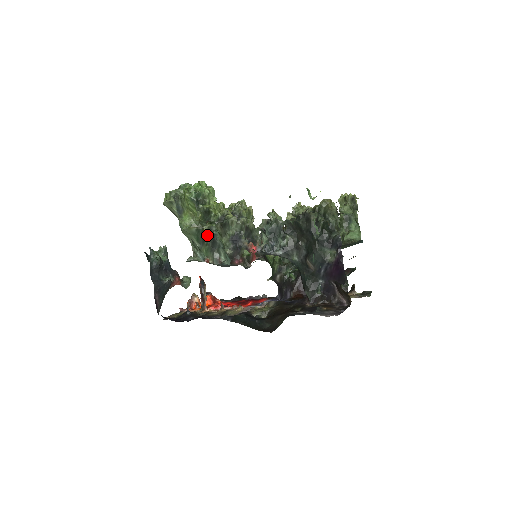
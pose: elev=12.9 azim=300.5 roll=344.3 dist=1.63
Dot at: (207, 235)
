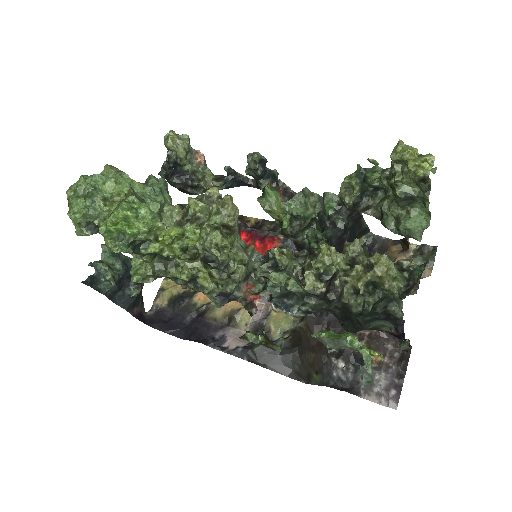
Dot at: occluded
